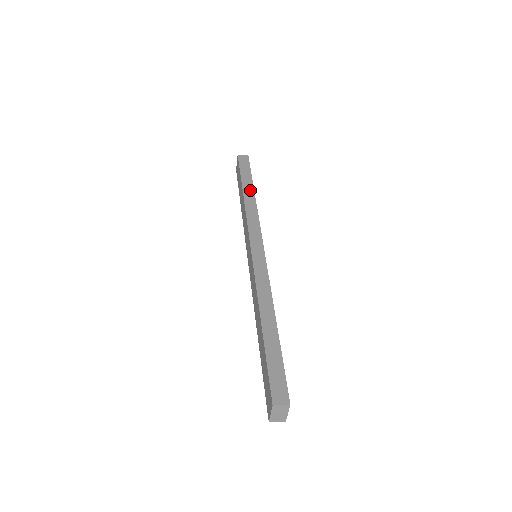
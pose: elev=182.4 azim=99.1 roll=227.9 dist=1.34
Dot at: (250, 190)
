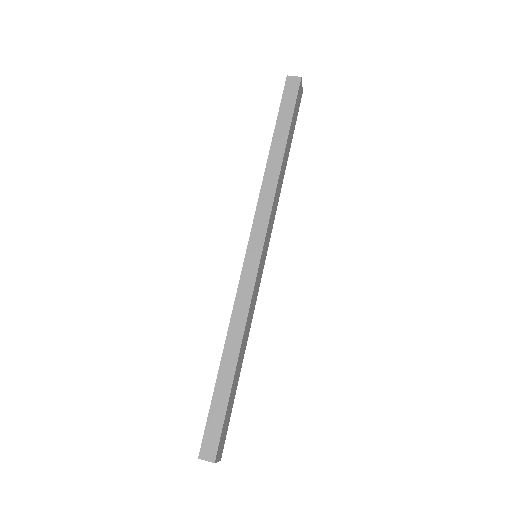
Dot at: (279, 150)
